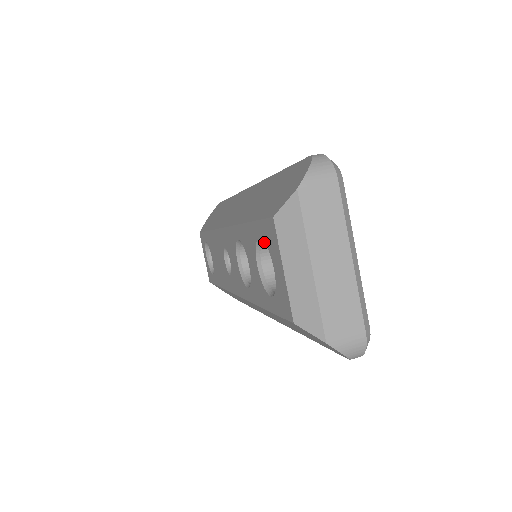
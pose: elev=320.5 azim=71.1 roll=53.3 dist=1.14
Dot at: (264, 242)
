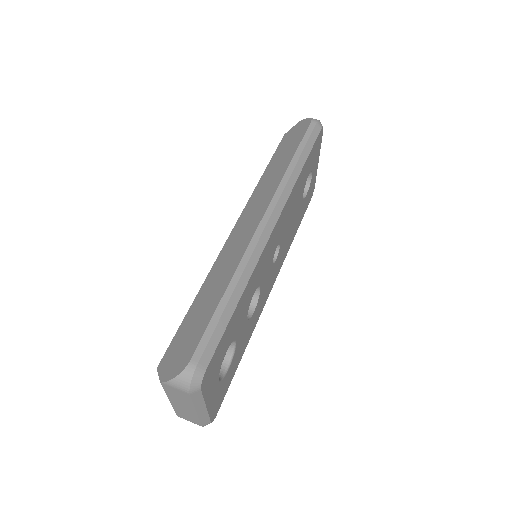
Dot at: occluded
